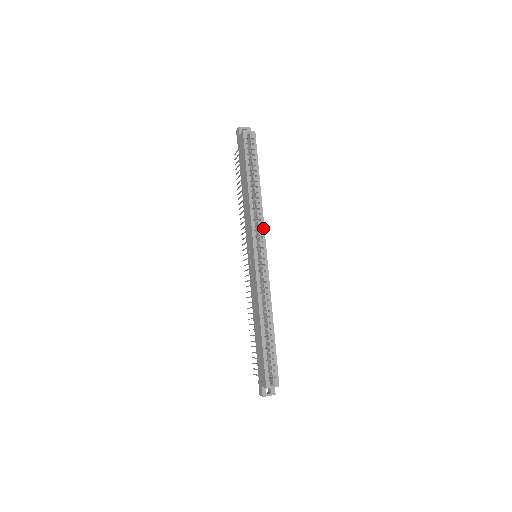
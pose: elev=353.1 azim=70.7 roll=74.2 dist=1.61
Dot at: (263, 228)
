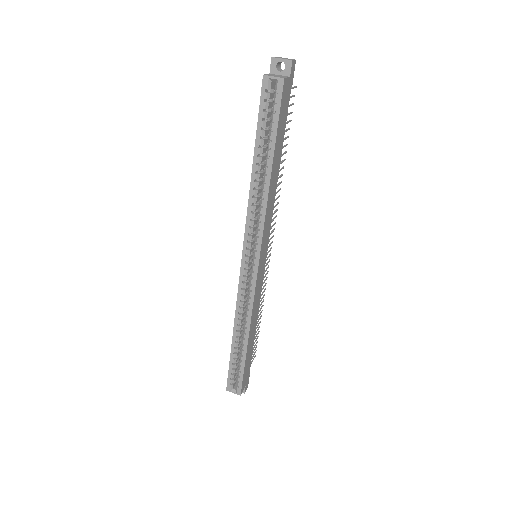
Dot at: (261, 233)
